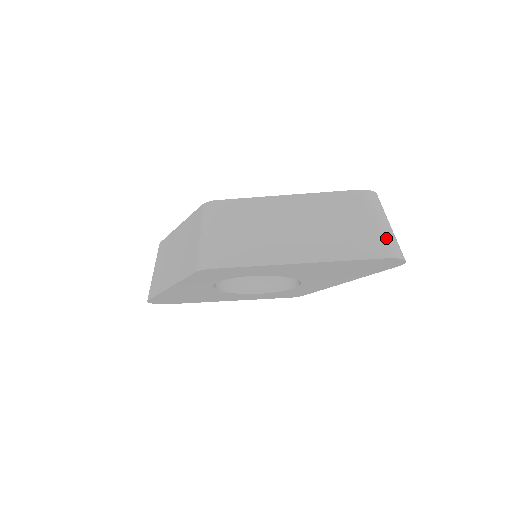
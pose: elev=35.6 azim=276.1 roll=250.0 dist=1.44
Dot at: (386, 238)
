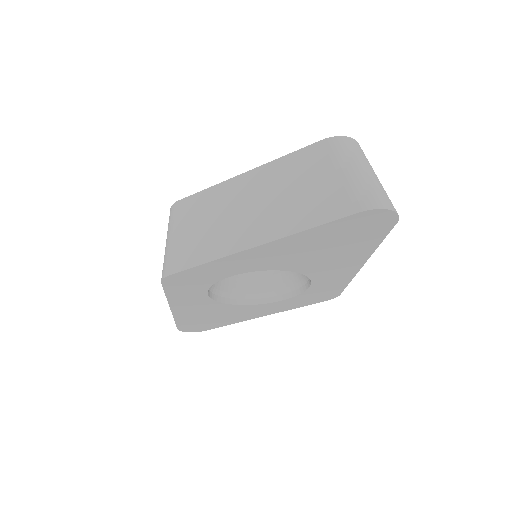
Dot at: (358, 187)
